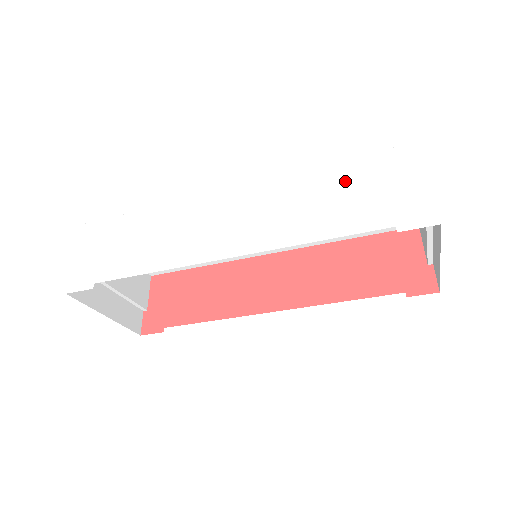
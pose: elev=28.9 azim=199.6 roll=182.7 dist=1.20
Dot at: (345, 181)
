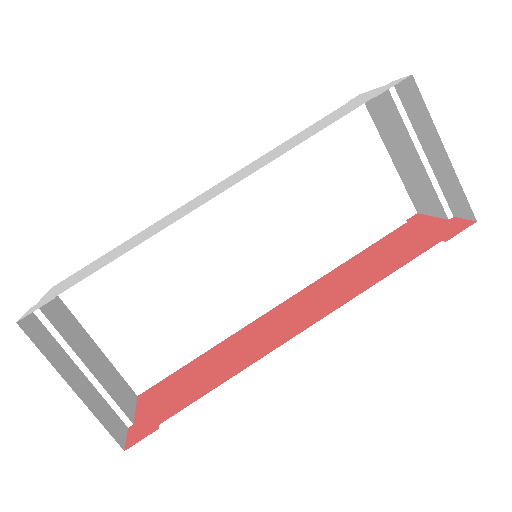
Dot at: (315, 125)
